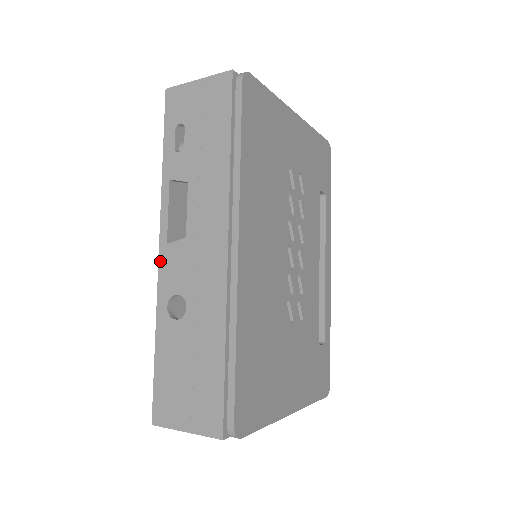
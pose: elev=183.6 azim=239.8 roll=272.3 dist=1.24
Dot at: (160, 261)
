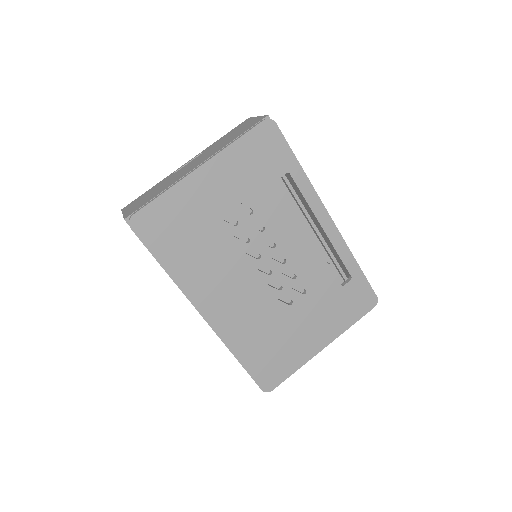
Dot at: occluded
